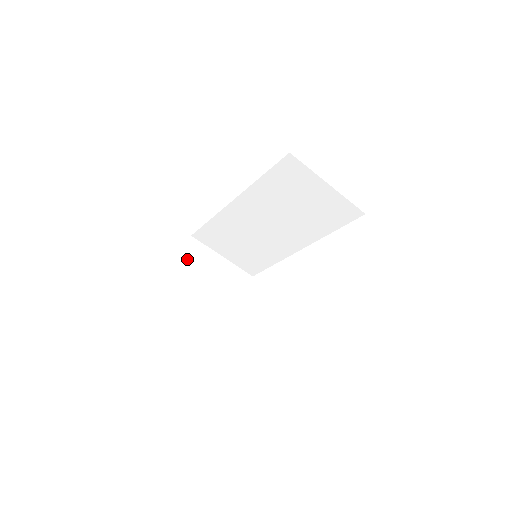
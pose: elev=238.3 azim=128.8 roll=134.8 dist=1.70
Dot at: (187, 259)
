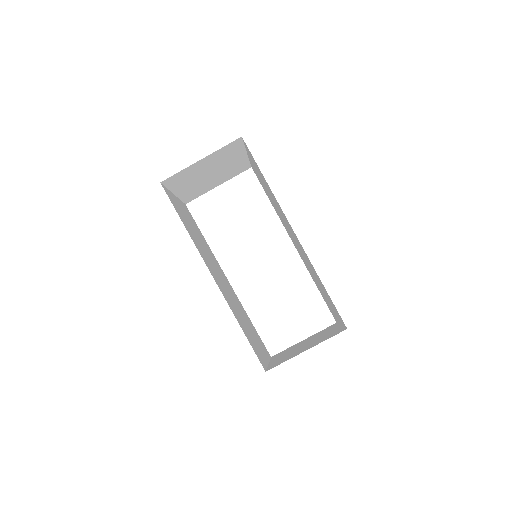
Dot at: (214, 156)
